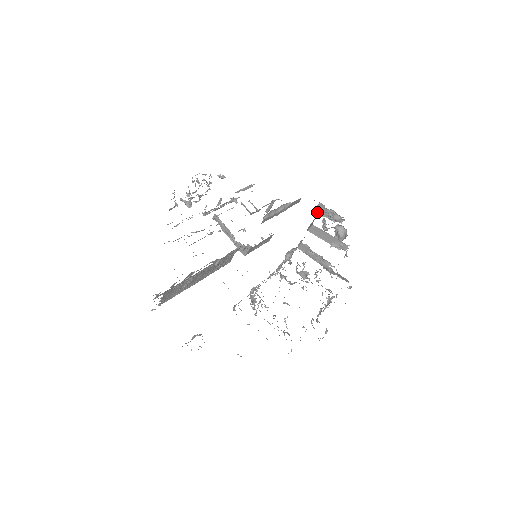
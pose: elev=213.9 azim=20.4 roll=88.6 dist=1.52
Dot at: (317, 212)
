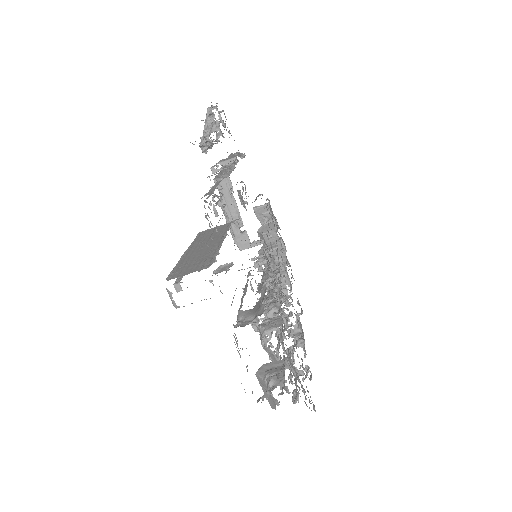
Dot at: (256, 212)
